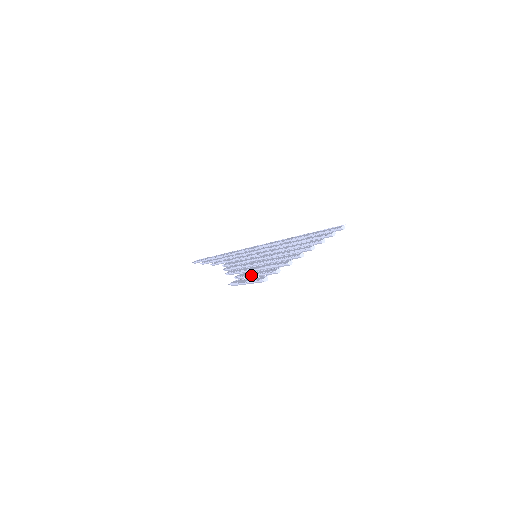
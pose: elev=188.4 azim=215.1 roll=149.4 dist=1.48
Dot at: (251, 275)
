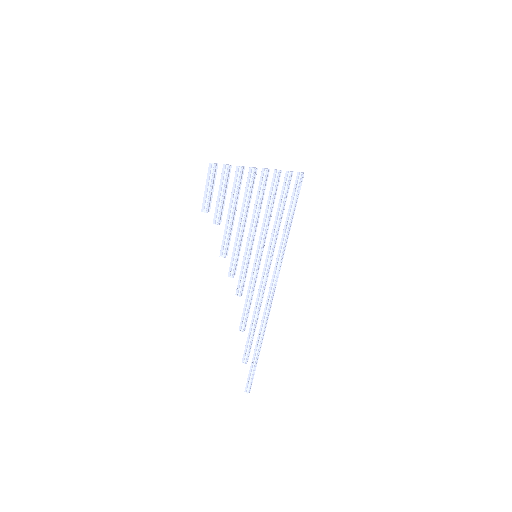
Dot at: occluded
